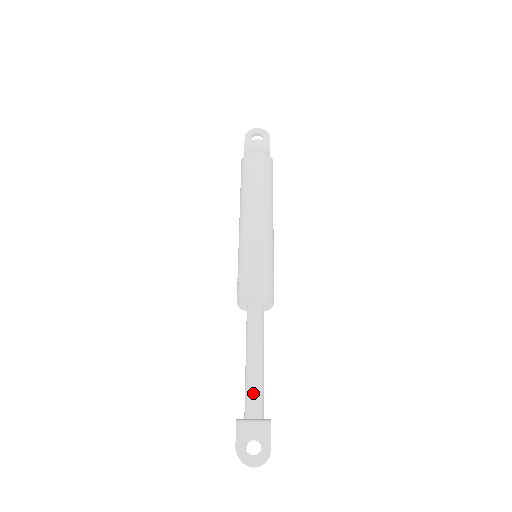
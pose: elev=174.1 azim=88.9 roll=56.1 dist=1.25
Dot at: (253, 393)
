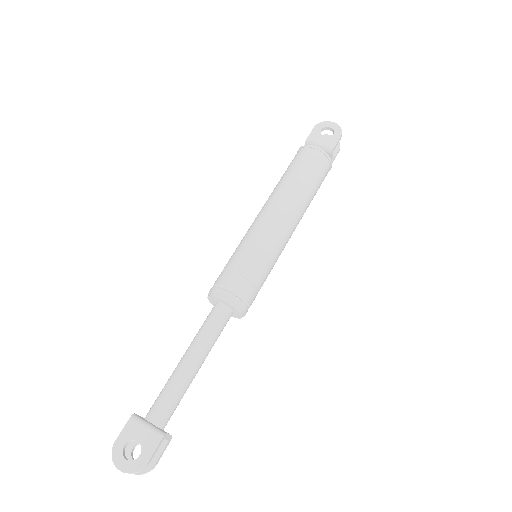
Dot at: (166, 396)
